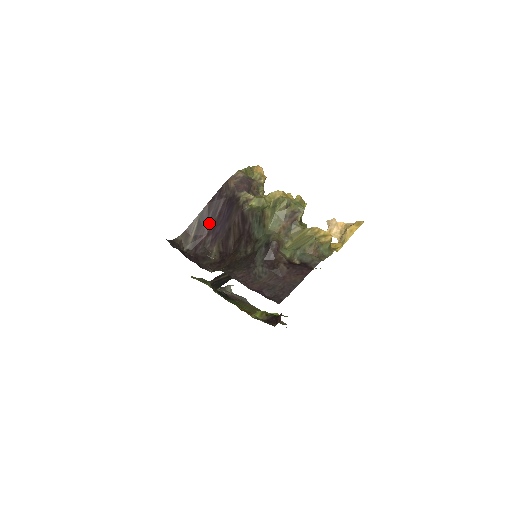
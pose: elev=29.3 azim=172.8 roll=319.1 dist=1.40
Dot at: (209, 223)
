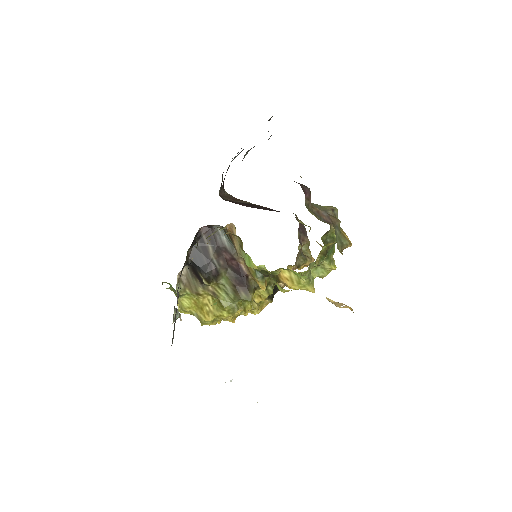
Dot at: (254, 207)
